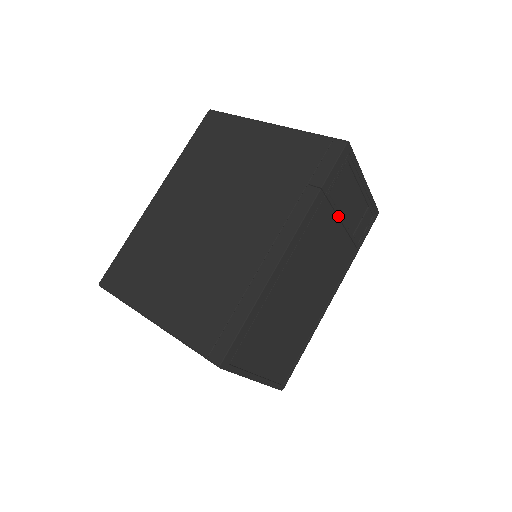
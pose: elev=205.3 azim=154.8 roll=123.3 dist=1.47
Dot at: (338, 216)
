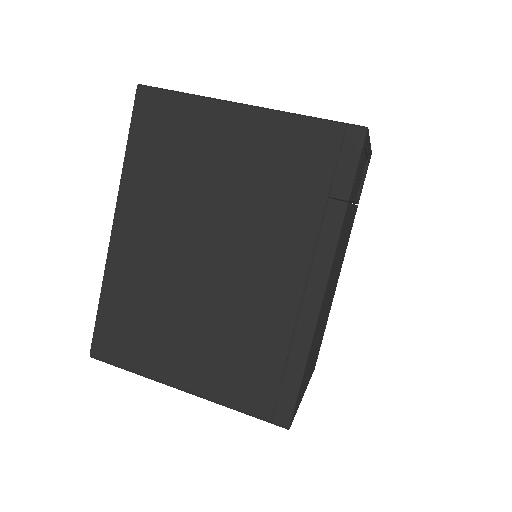
Dot at: (352, 202)
